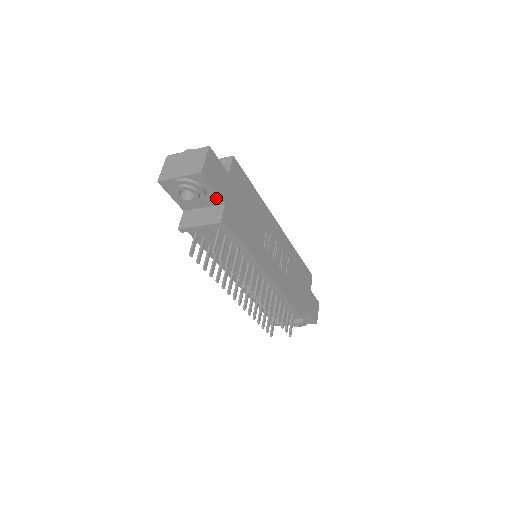
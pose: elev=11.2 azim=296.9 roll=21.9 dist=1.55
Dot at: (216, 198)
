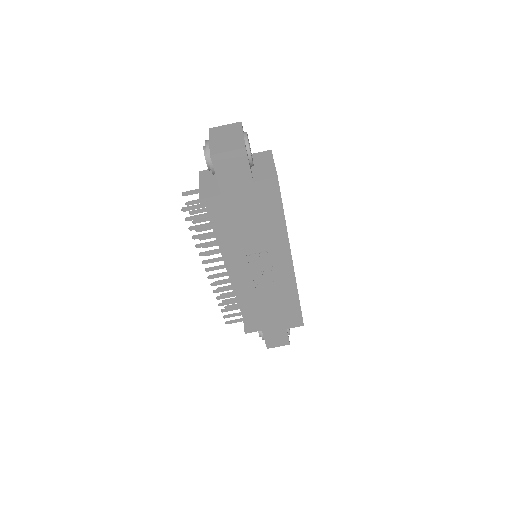
Dot at: (219, 184)
